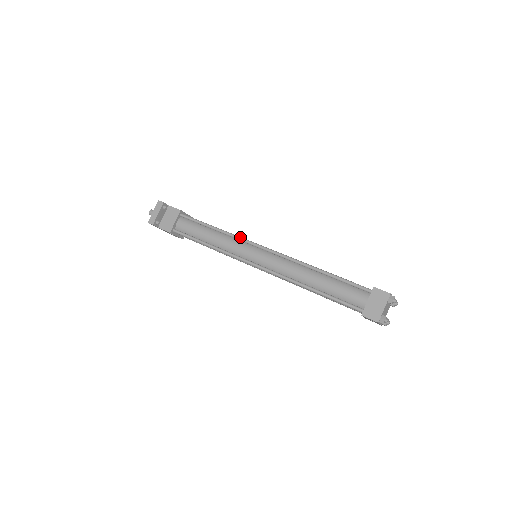
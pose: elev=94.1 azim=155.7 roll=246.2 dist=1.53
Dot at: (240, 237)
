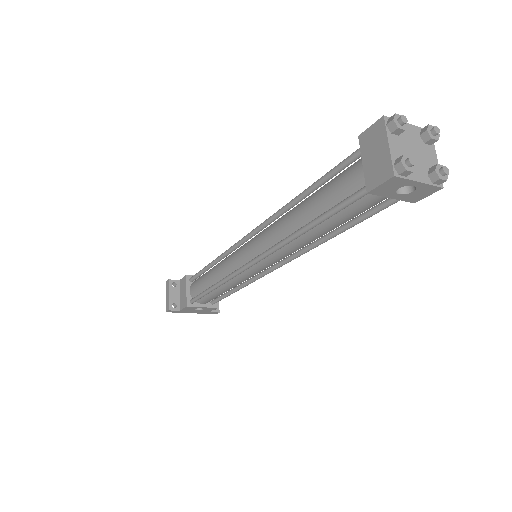
Dot at: (228, 249)
